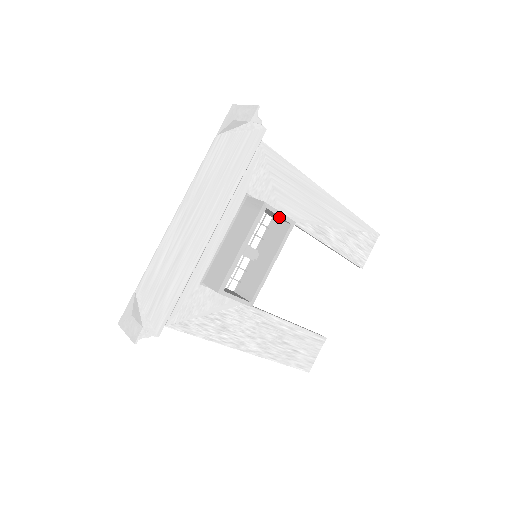
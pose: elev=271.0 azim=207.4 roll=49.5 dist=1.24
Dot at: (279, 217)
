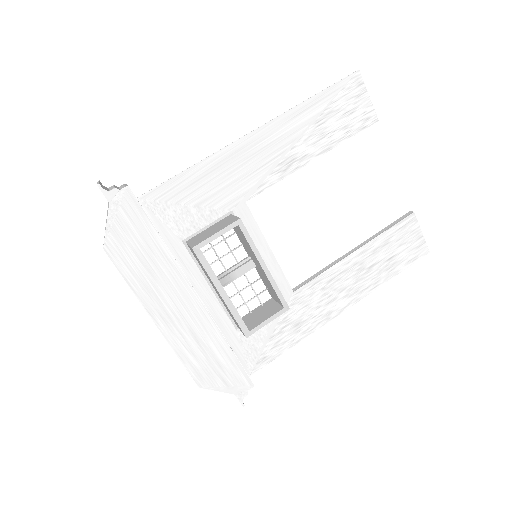
Dot at: (222, 232)
